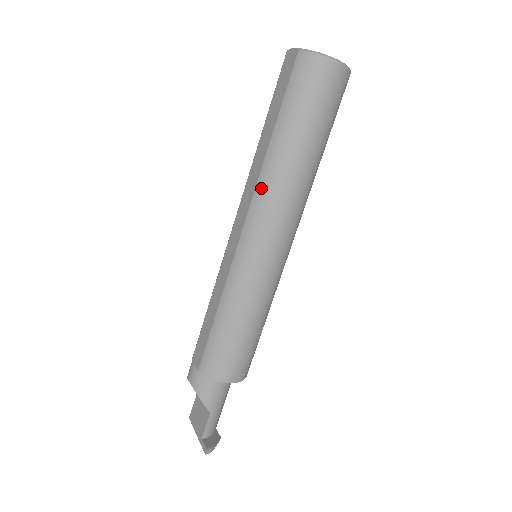
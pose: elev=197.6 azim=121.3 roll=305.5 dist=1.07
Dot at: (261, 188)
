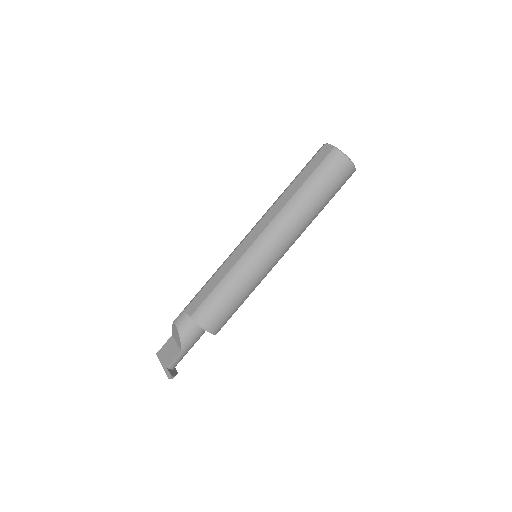
Dot at: (282, 215)
